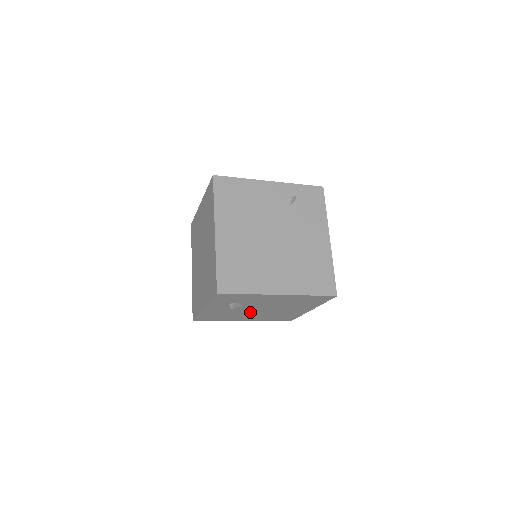
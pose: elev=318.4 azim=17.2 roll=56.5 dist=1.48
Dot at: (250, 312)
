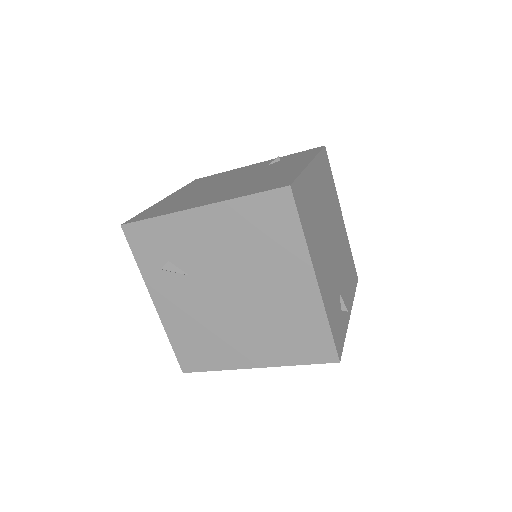
Dot at: (227, 312)
